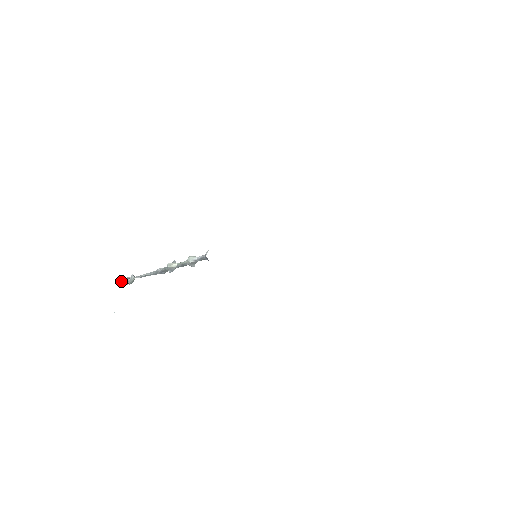
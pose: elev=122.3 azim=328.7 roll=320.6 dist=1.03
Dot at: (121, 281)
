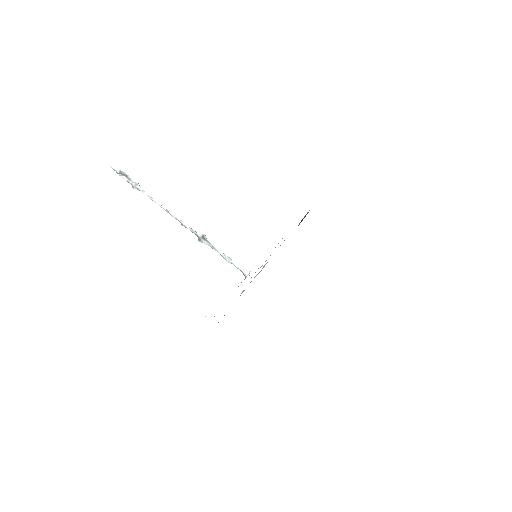
Dot at: occluded
